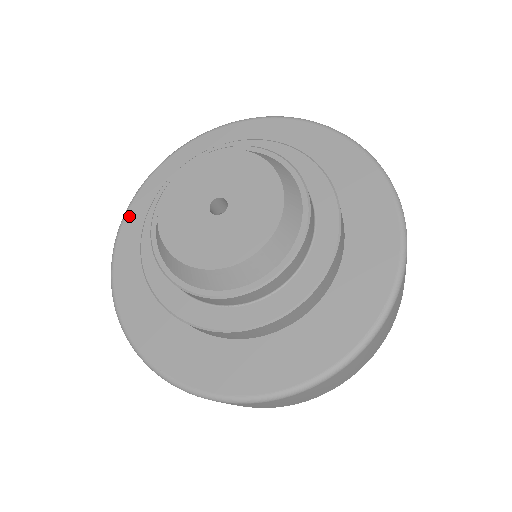
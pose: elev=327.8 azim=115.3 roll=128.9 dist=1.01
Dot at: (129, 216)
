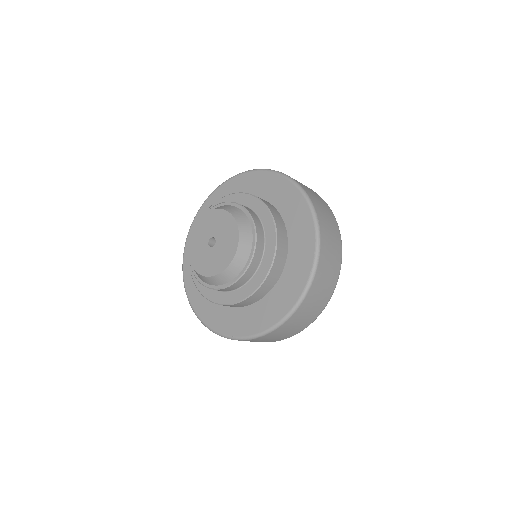
Dot at: (185, 265)
